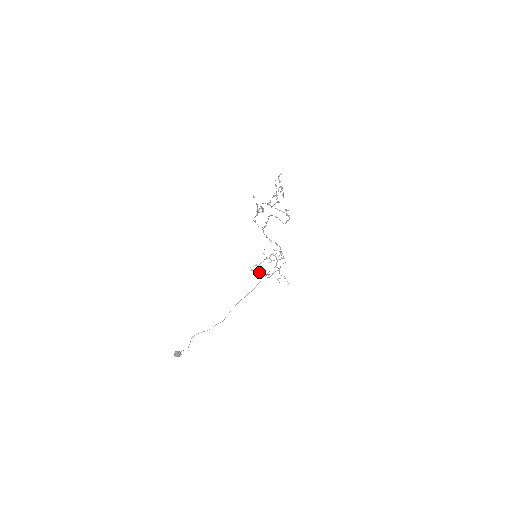
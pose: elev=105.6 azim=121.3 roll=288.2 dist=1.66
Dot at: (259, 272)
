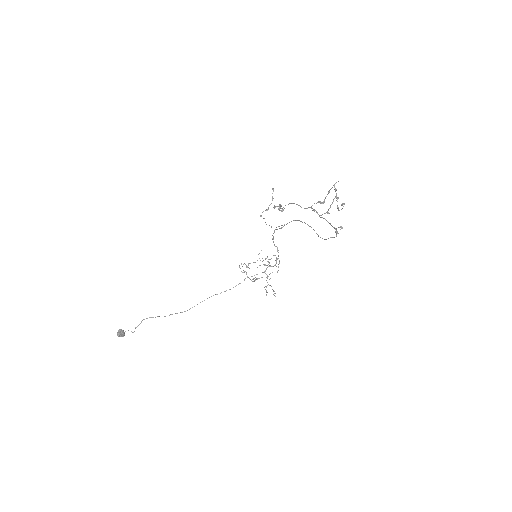
Dot at: (246, 272)
